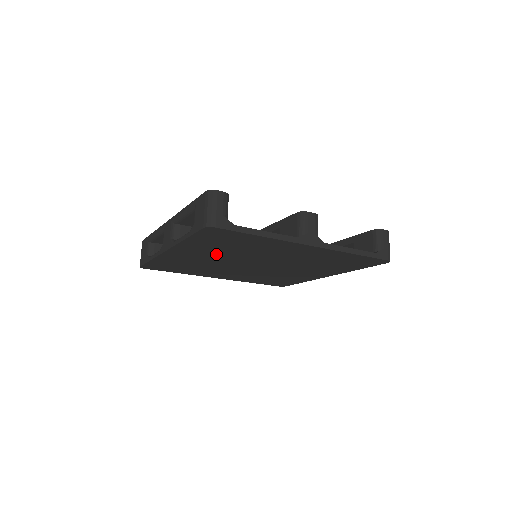
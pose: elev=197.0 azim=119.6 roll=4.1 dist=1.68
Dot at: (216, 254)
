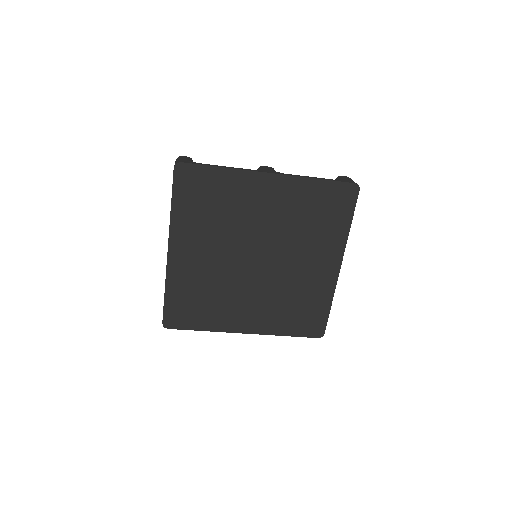
Dot at: (210, 241)
